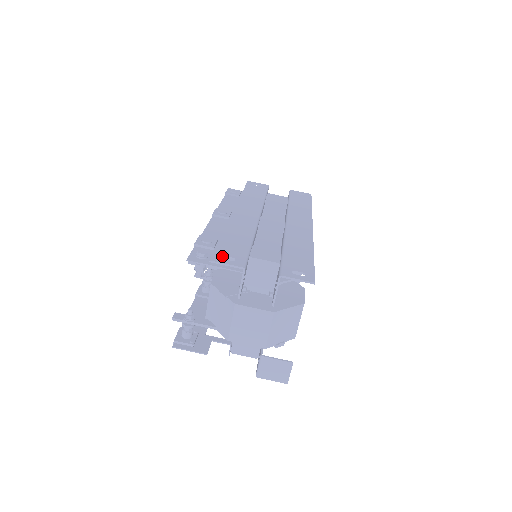
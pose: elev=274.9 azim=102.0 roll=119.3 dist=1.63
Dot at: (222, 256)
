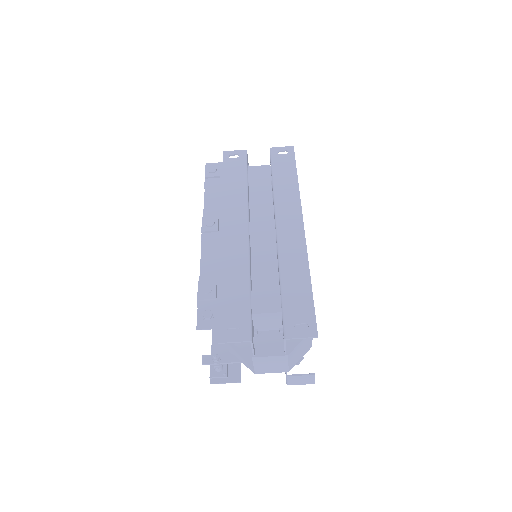
Dot at: (227, 329)
